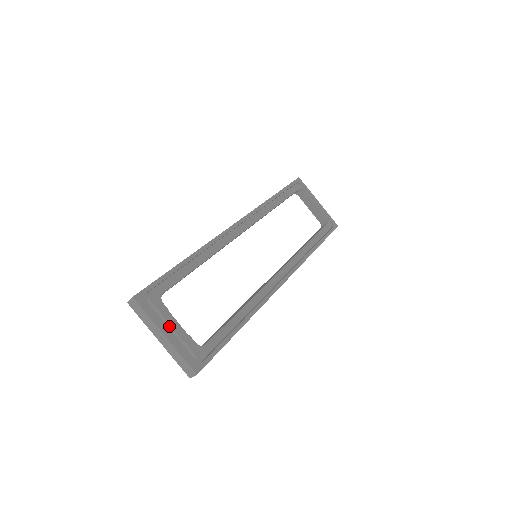
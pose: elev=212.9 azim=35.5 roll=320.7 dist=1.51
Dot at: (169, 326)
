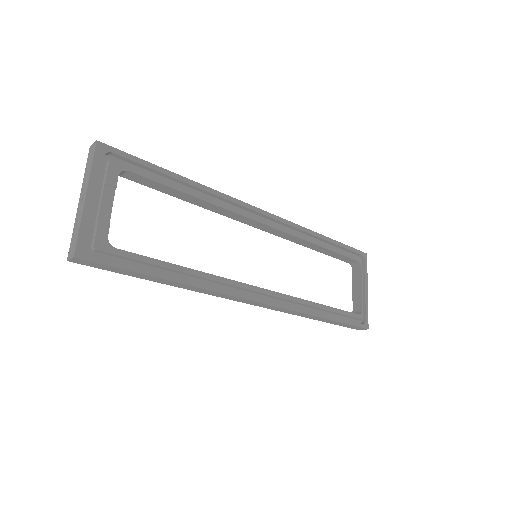
Dot at: (101, 197)
